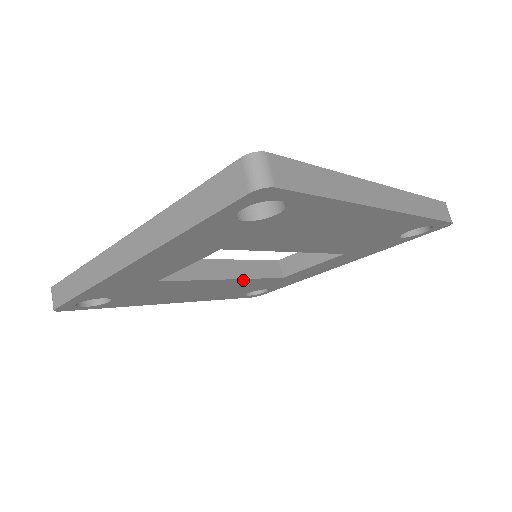
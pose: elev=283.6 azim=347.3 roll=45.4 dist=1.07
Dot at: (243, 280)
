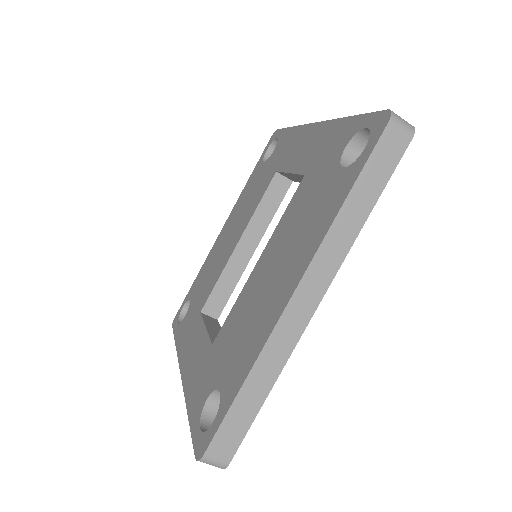
Dot at: (264, 229)
